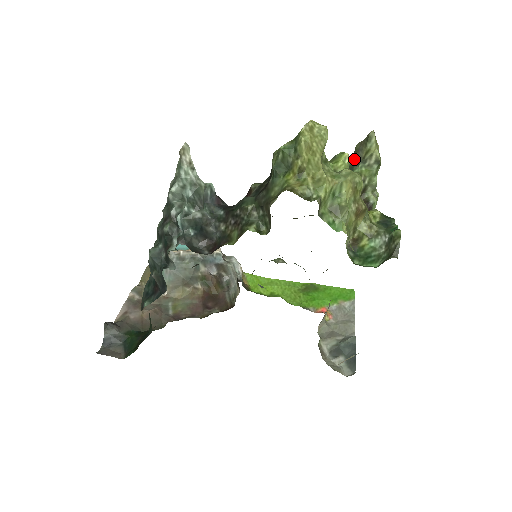
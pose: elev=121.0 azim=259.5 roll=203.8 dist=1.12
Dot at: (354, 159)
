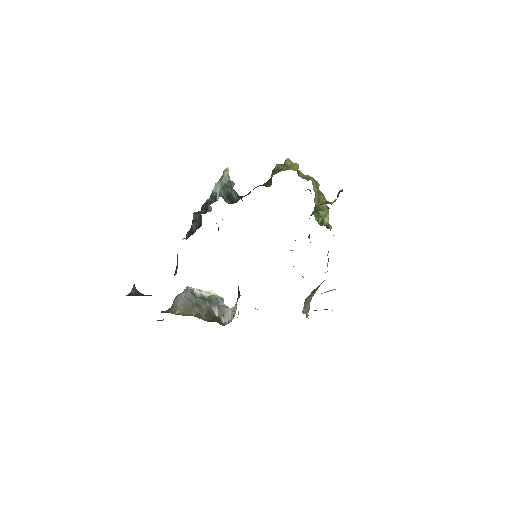
Dot at: (314, 210)
